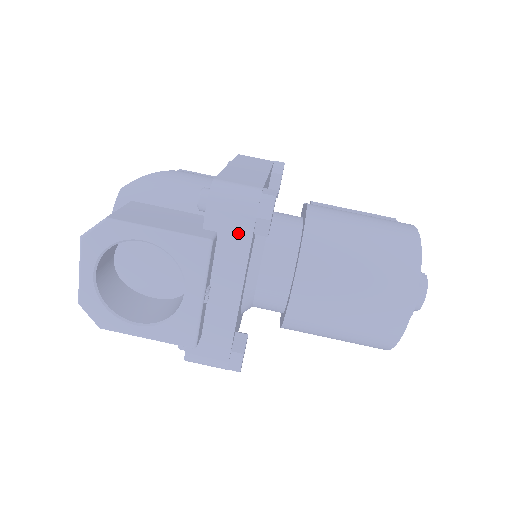
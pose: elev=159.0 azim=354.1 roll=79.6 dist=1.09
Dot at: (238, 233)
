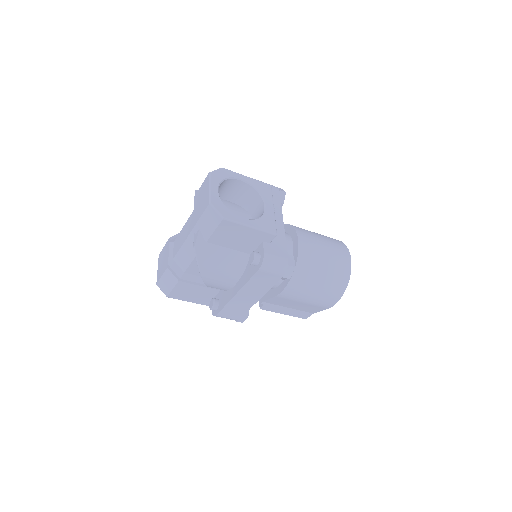
Dot at: (274, 195)
